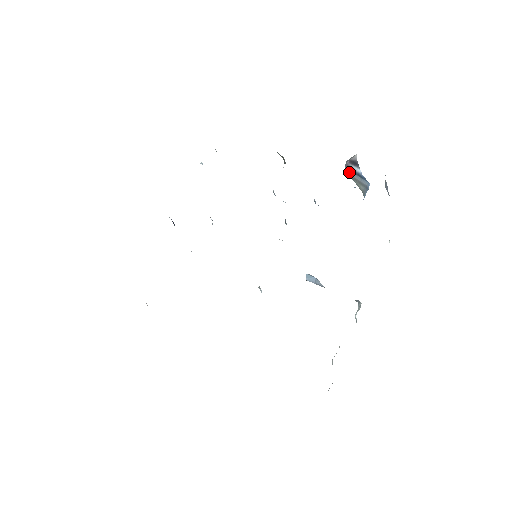
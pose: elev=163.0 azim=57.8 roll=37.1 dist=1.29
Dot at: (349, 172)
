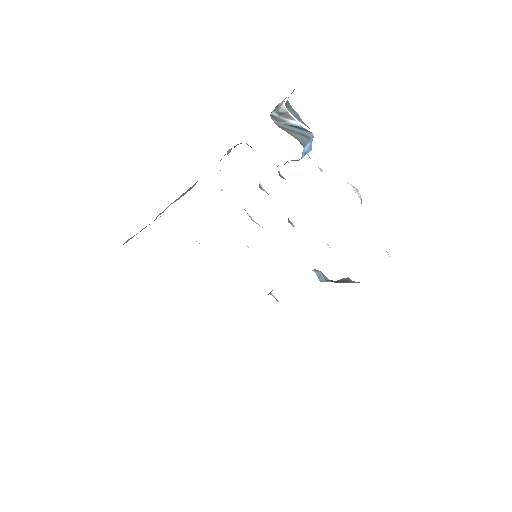
Dot at: (281, 125)
